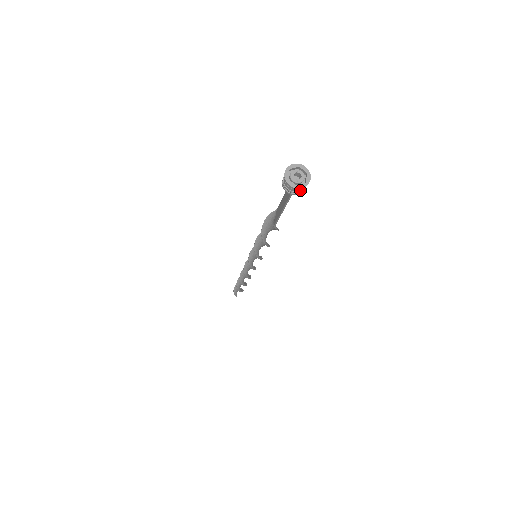
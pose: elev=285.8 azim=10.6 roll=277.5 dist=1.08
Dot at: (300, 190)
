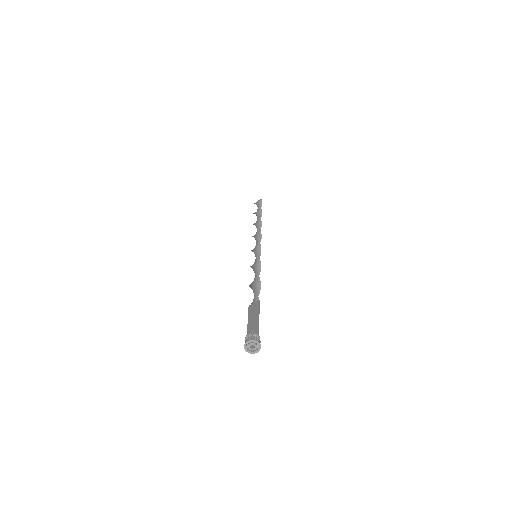
Dot at: (250, 348)
